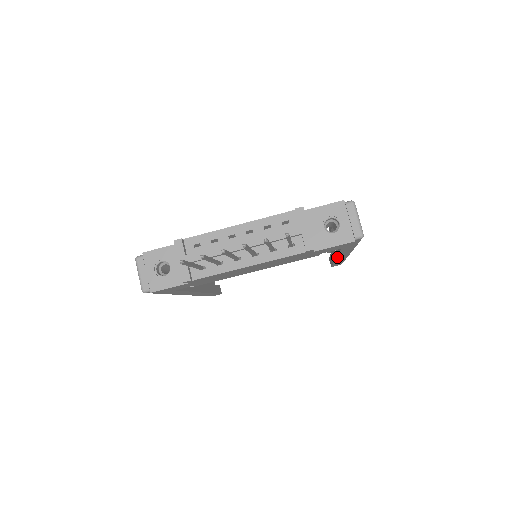
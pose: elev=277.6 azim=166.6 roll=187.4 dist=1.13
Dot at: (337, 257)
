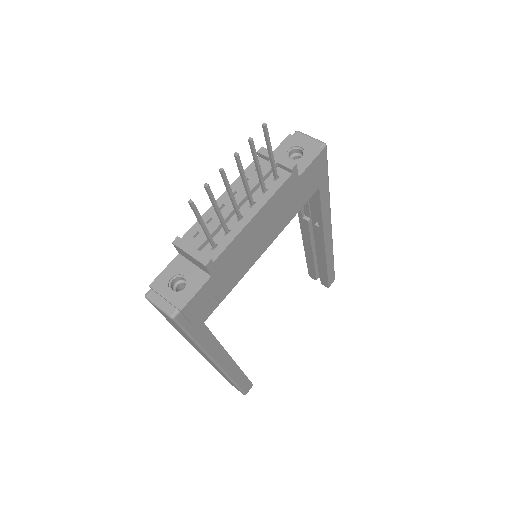
Dot at: (324, 235)
